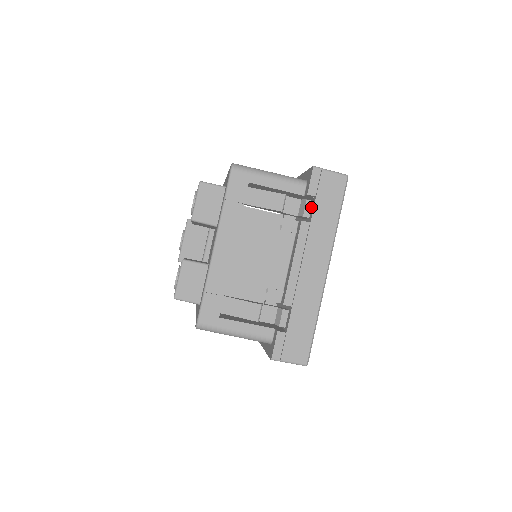
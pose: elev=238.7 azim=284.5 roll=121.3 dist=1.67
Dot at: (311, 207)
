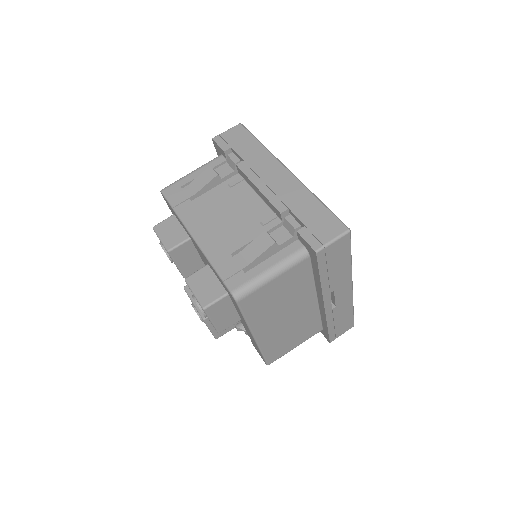
Dot at: (235, 155)
